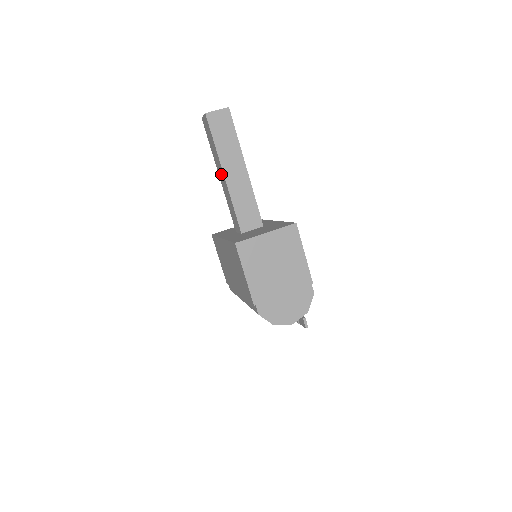
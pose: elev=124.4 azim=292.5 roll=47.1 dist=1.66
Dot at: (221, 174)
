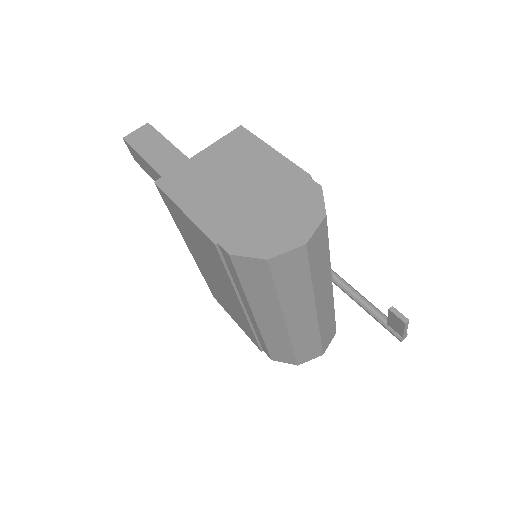
Dot at: occluded
